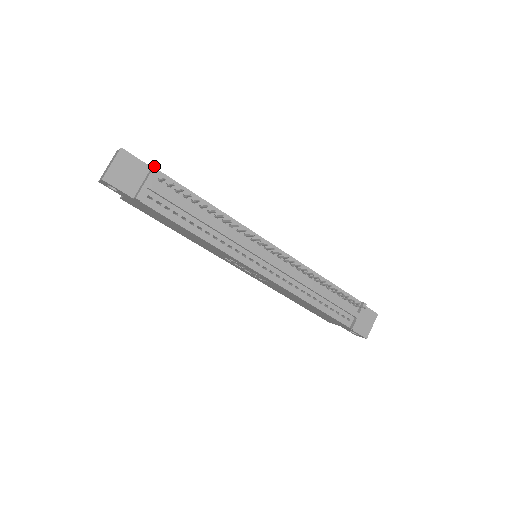
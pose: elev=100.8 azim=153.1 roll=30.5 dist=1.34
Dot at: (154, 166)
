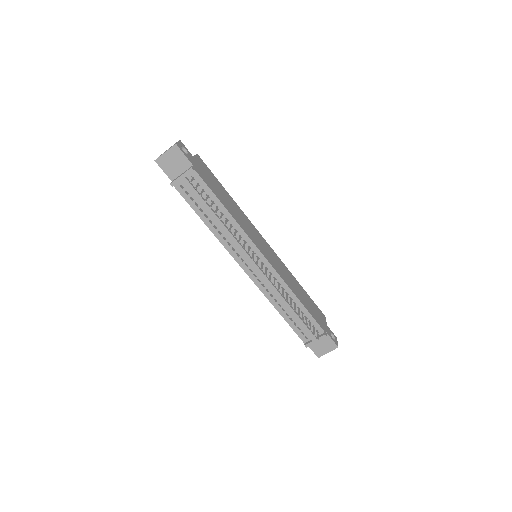
Dot at: (191, 167)
